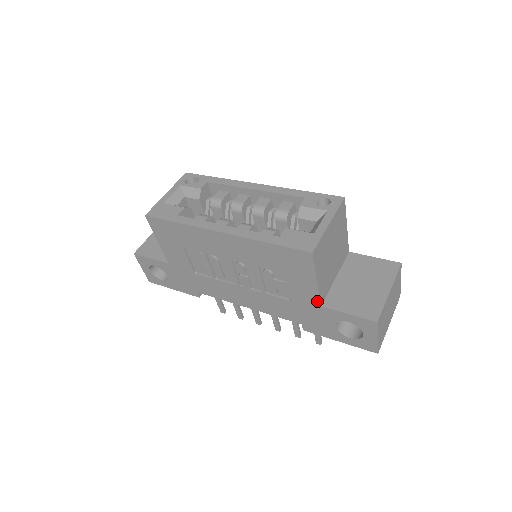
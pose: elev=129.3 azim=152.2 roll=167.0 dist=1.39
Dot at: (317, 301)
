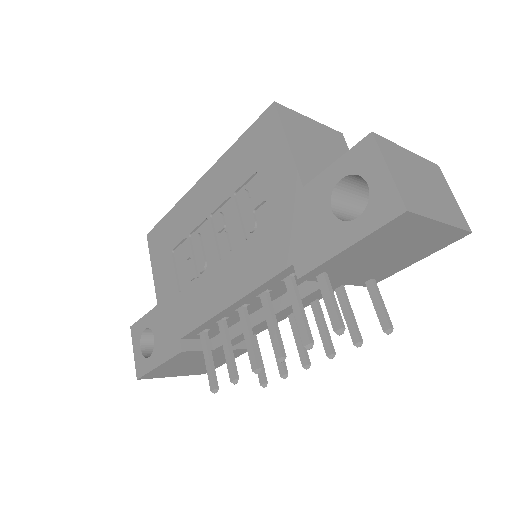
Dot at: (297, 181)
